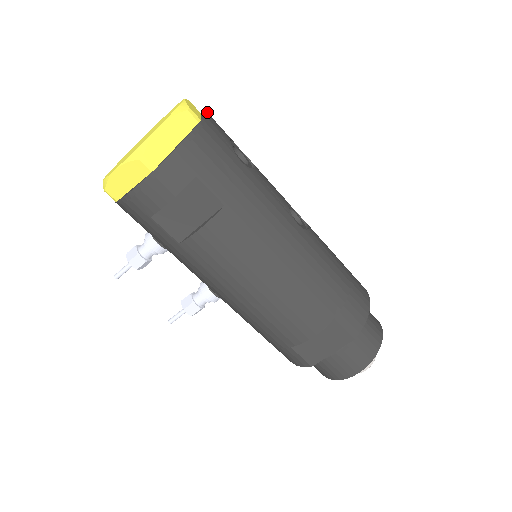
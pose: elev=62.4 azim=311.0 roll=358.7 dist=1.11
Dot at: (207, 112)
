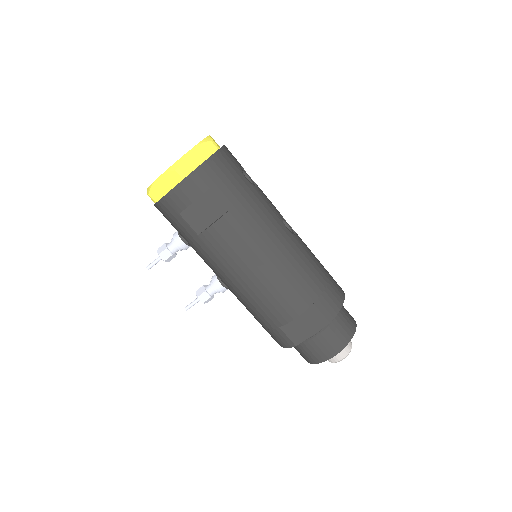
Dot at: occluded
